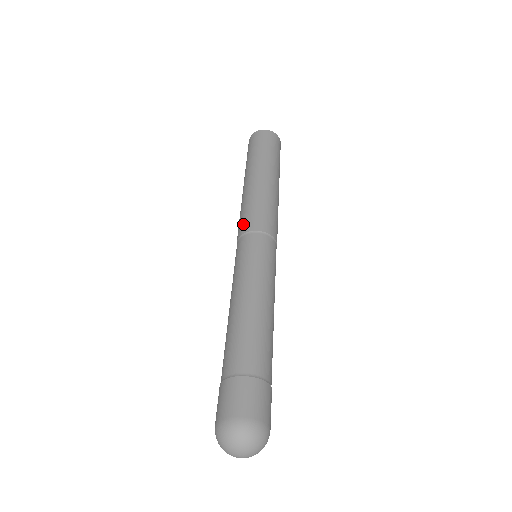
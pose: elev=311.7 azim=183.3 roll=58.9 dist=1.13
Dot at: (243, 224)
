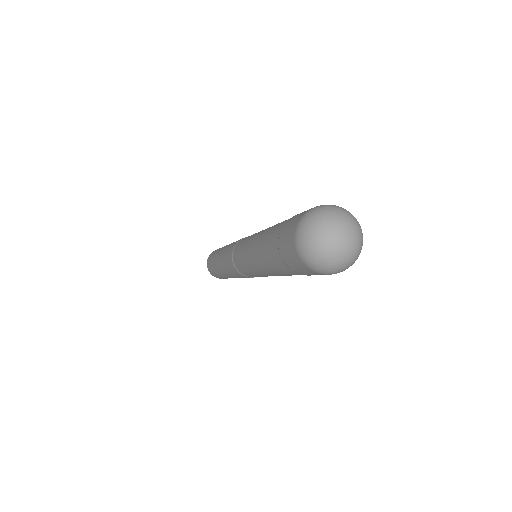
Dot at: (229, 253)
